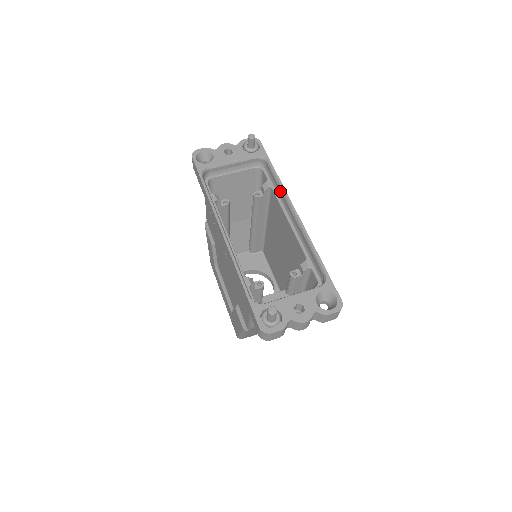
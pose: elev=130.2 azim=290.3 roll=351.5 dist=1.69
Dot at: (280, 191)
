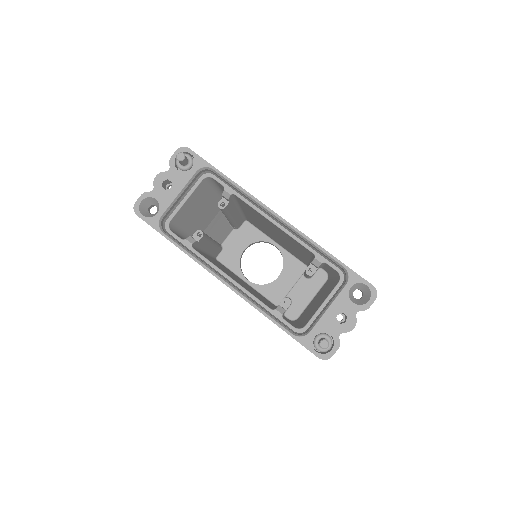
Dot at: (246, 197)
